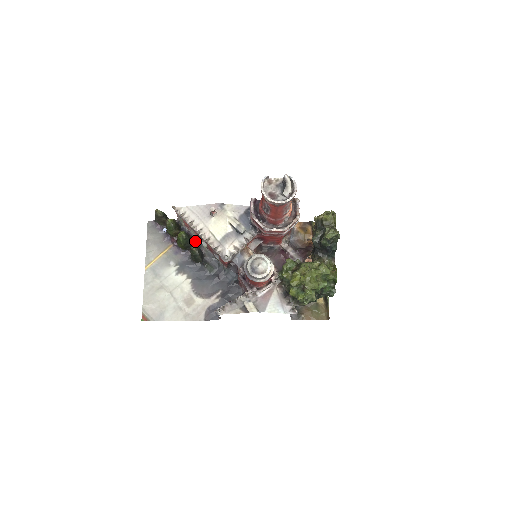
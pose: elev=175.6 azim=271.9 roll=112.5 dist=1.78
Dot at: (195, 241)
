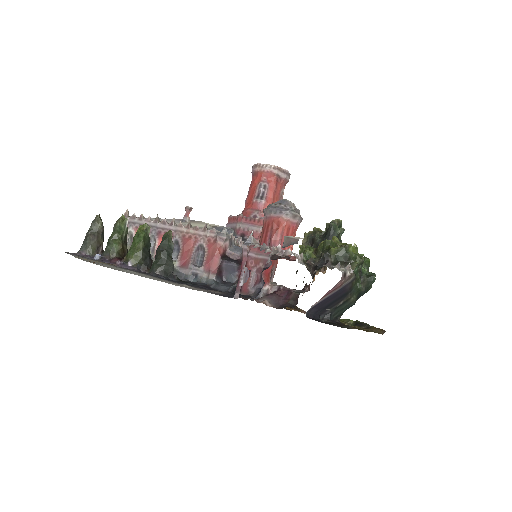
Dot at: occluded
